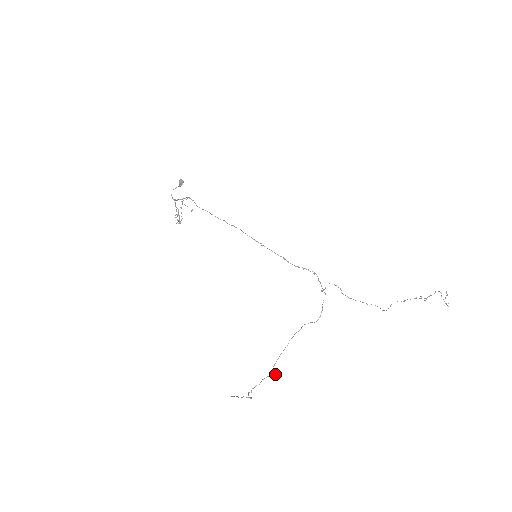
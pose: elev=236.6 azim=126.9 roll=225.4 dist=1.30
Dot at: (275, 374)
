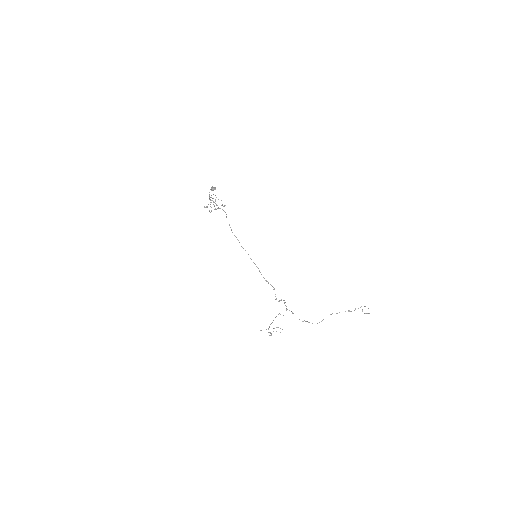
Dot at: (270, 335)
